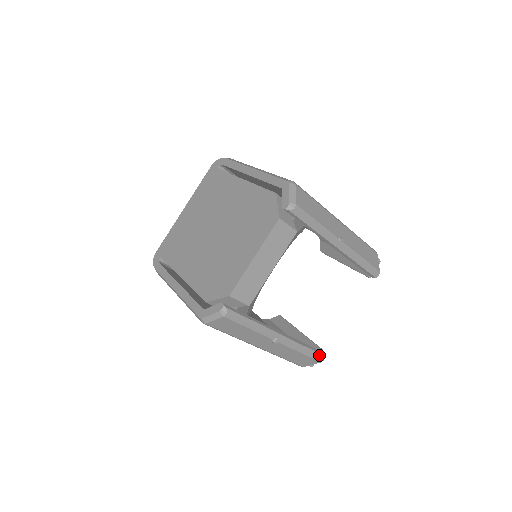
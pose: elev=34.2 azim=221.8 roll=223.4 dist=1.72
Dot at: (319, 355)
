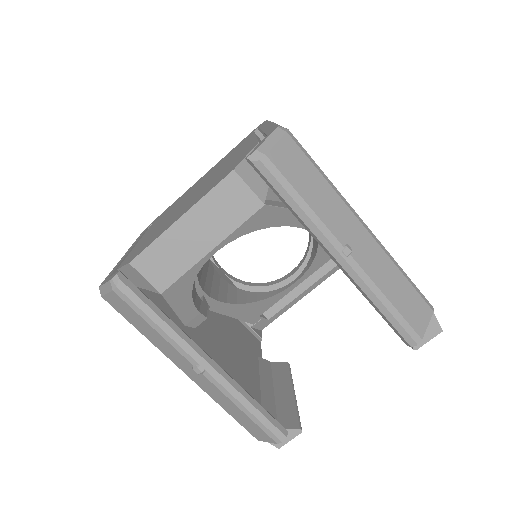
Dot at: (275, 430)
